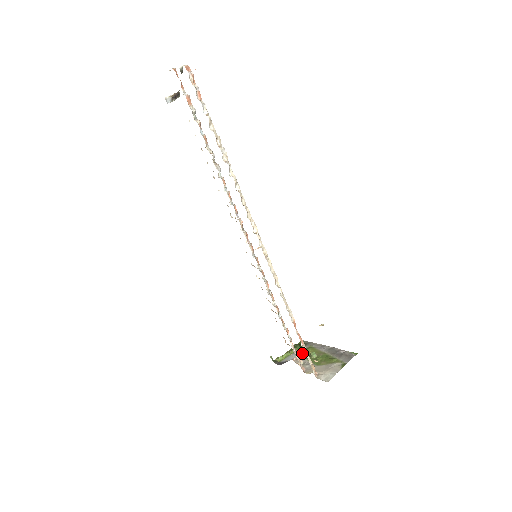
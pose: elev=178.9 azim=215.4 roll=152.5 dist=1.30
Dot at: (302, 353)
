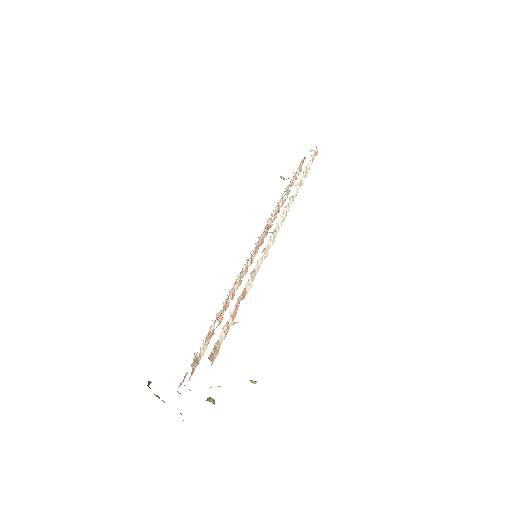
Dot at: occluded
